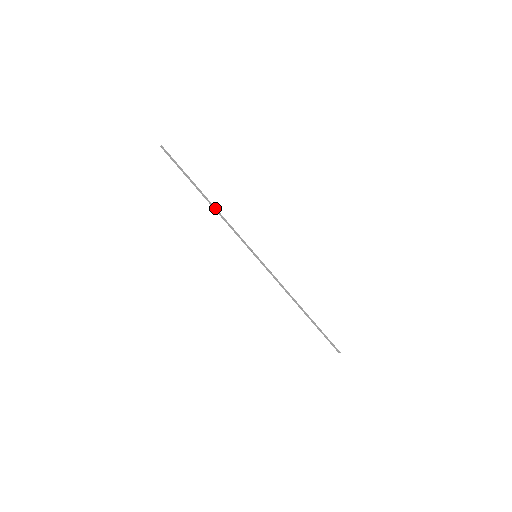
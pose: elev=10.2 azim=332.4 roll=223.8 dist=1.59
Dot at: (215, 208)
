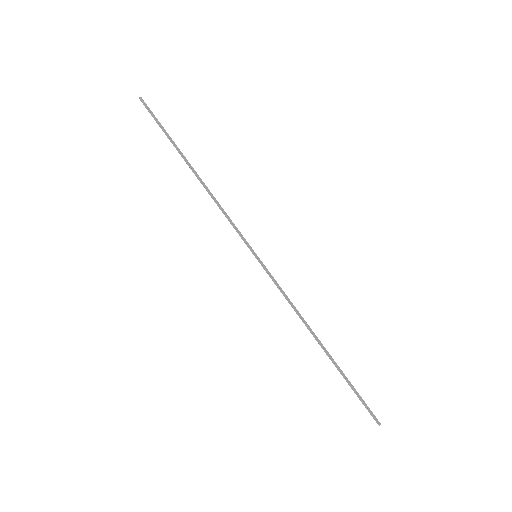
Dot at: (203, 183)
